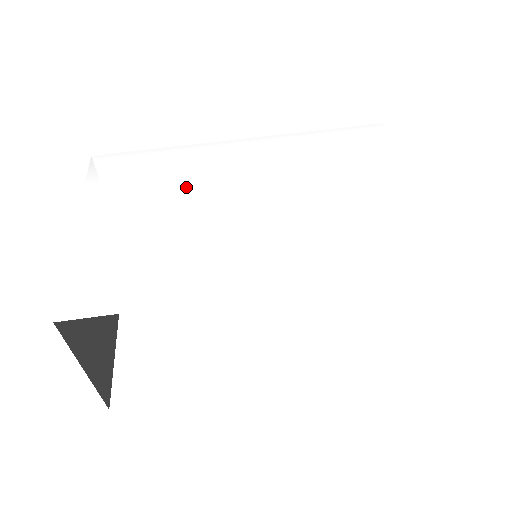
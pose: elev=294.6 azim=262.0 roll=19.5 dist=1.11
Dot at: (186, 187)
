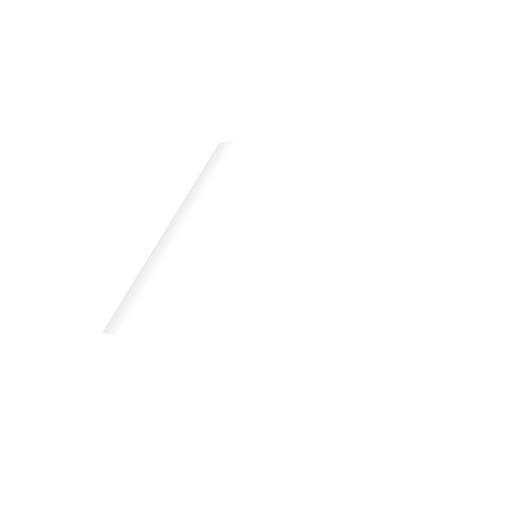
Dot at: (178, 263)
